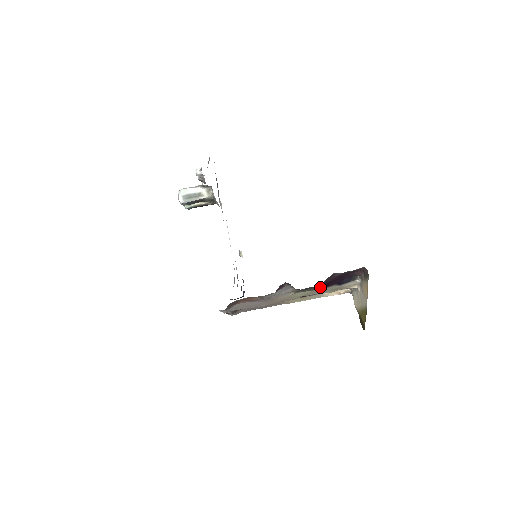
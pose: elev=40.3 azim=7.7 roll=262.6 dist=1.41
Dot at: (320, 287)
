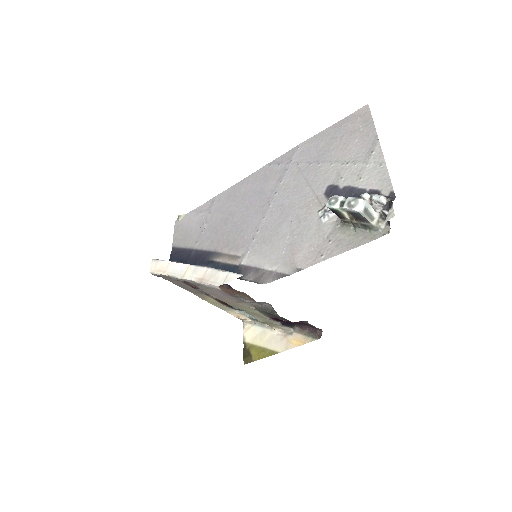
Dot at: (274, 318)
